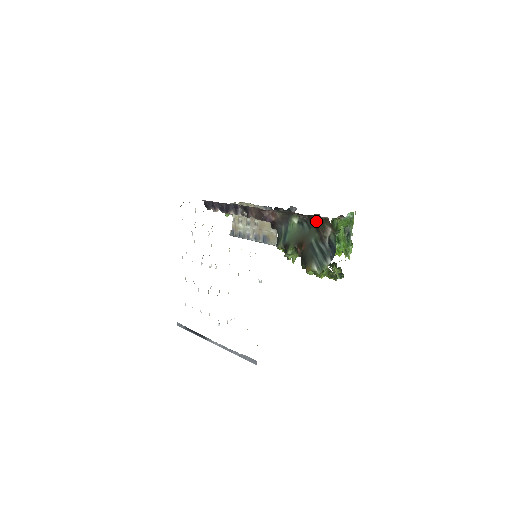
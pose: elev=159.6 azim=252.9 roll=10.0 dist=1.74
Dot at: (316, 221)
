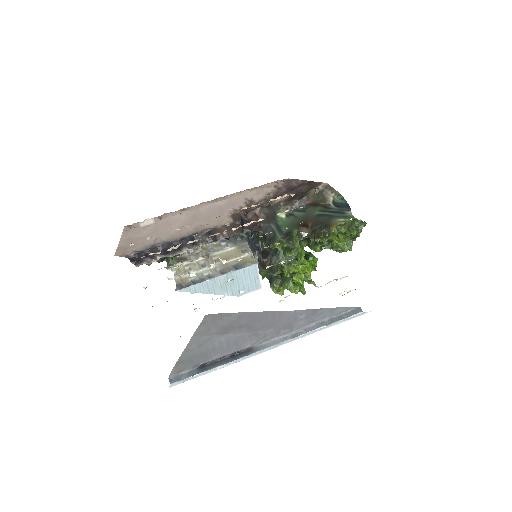
Dot at: (311, 199)
